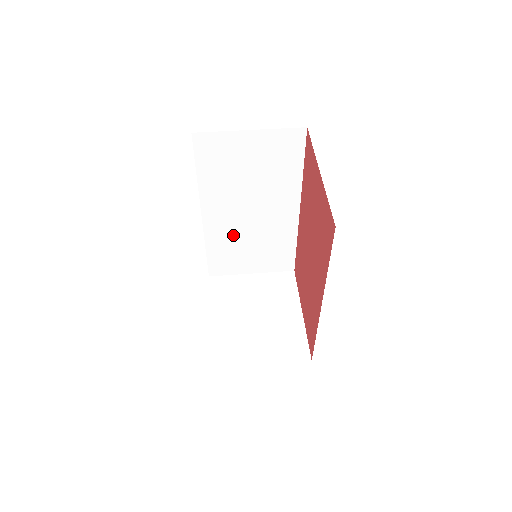
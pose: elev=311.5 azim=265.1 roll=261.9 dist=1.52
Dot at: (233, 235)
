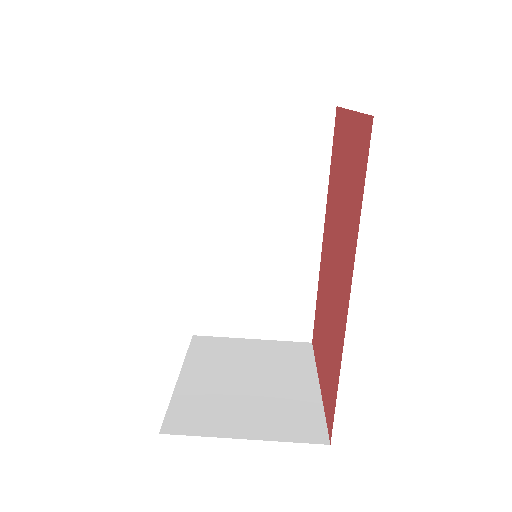
Dot at: (232, 266)
